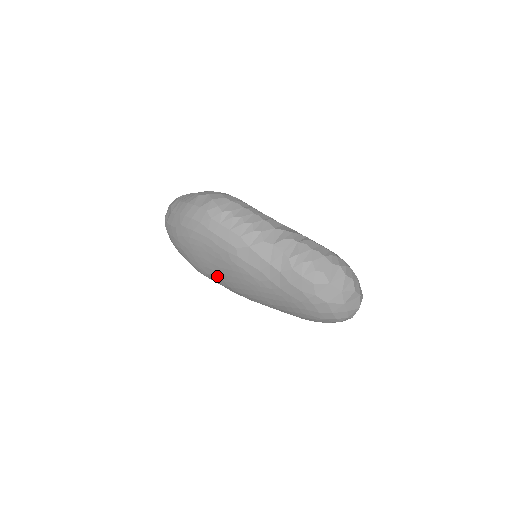
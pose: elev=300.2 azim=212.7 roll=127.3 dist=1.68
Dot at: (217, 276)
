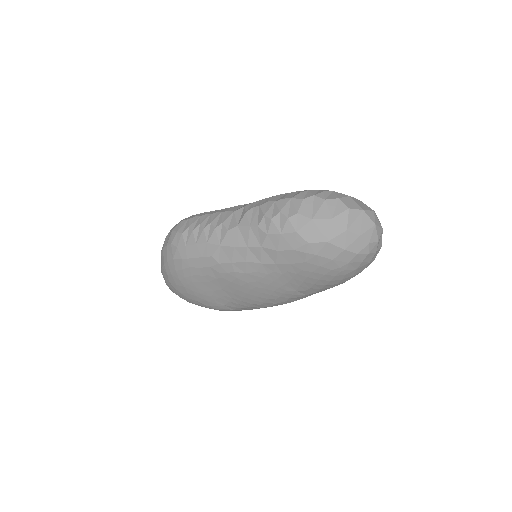
Dot at: (232, 301)
